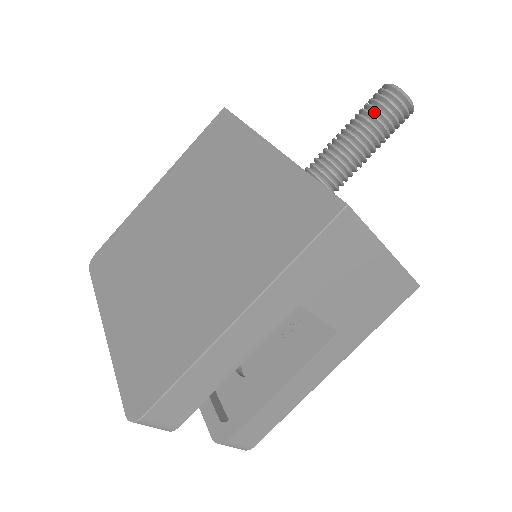
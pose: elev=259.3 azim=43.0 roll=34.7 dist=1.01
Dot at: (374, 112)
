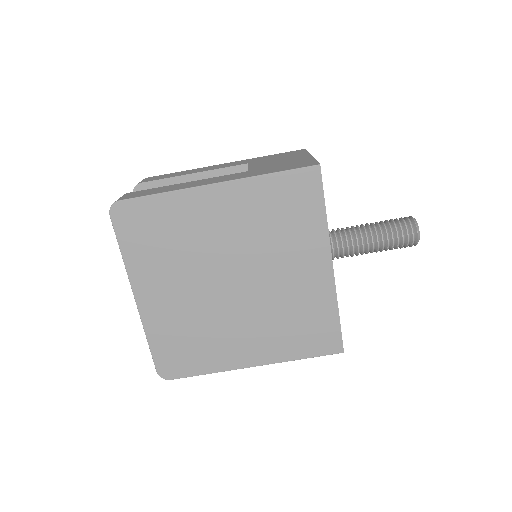
Dot at: (395, 243)
